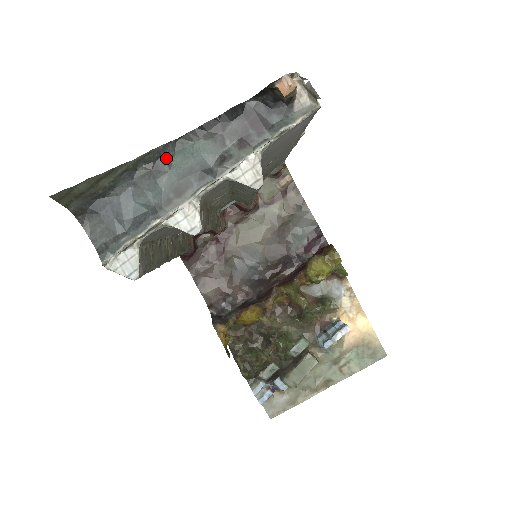
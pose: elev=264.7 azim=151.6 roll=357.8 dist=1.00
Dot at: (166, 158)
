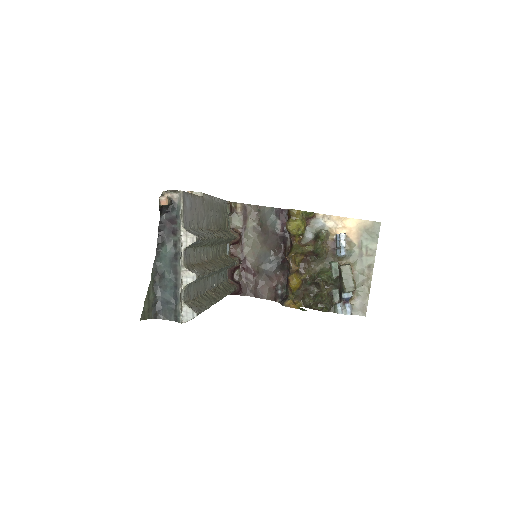
Dot at: (159, 267)
